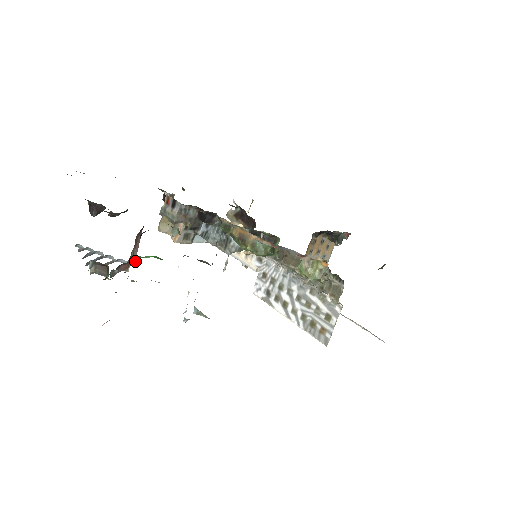
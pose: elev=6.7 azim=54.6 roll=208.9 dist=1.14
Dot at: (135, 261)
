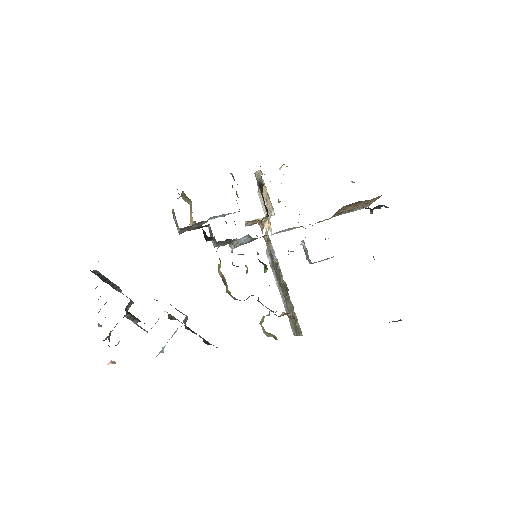
Dot at: occluded
